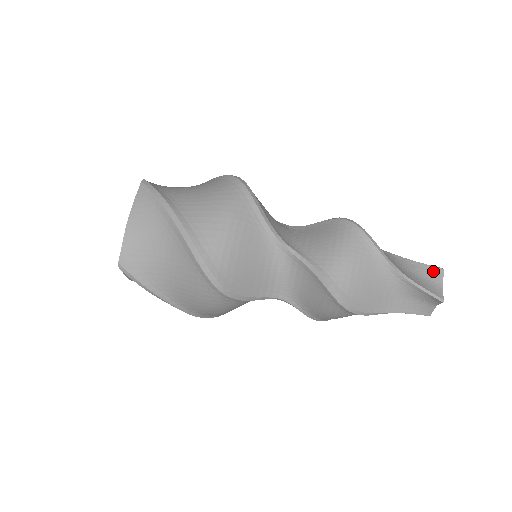
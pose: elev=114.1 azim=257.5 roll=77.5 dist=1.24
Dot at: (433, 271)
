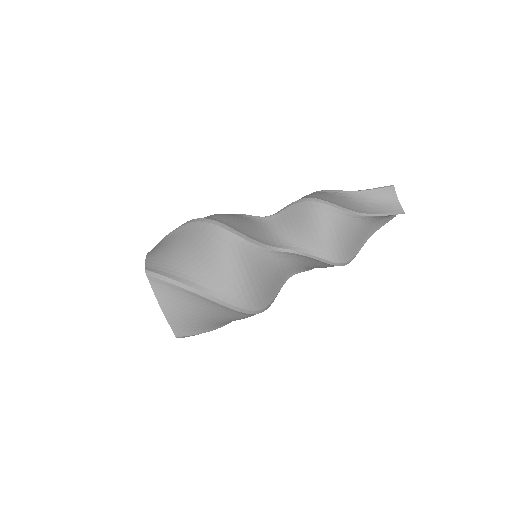
Dot at: (387, 192)
